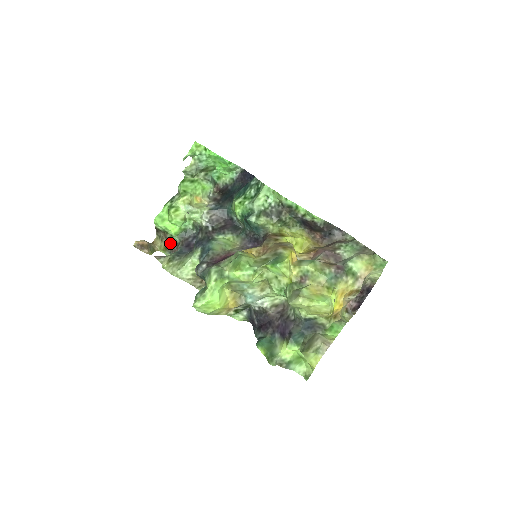
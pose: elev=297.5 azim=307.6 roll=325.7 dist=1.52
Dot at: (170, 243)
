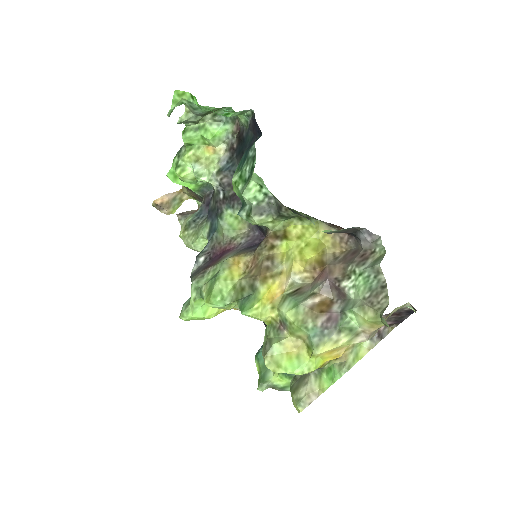
Dot at: (195, 194)
